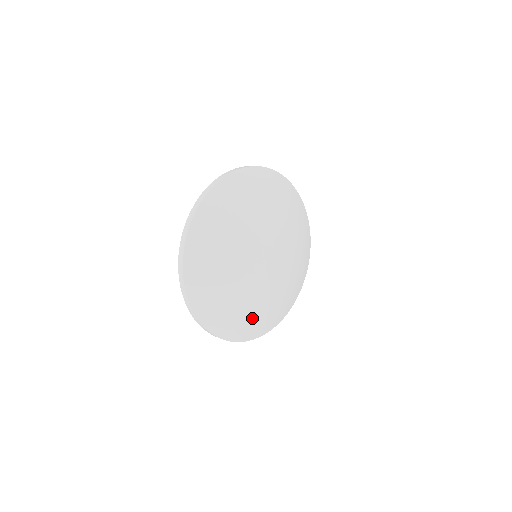
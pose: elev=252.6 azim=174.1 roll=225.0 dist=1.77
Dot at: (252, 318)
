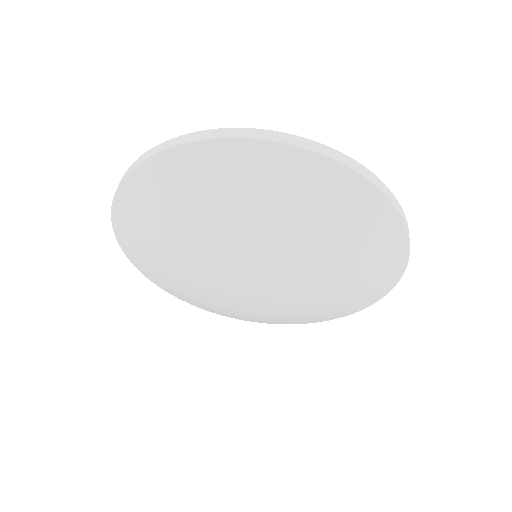
Dot at: (184, 291)
